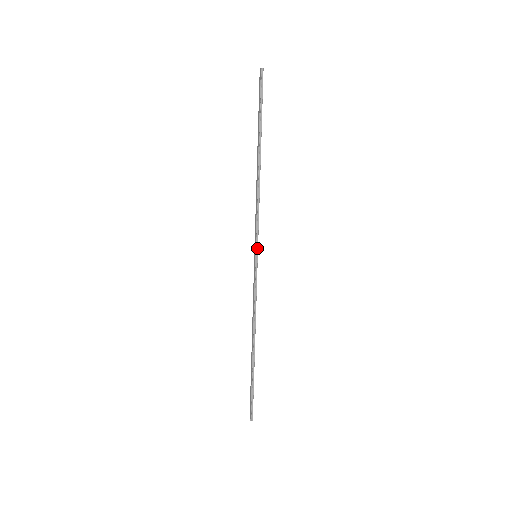
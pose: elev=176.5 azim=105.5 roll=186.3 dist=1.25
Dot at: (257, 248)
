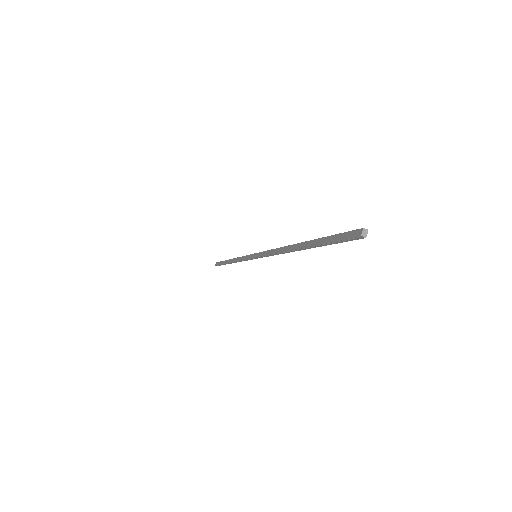
Dot at: occluded
